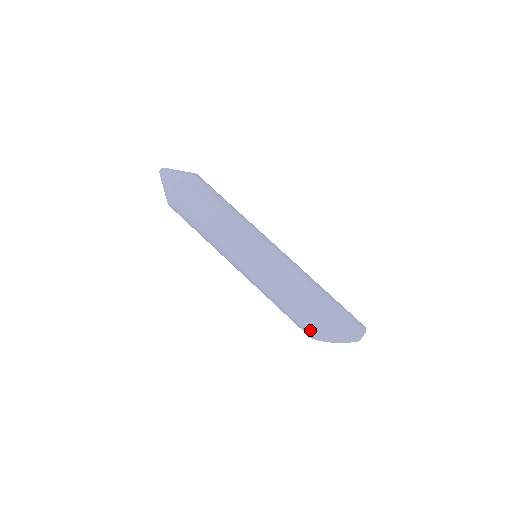
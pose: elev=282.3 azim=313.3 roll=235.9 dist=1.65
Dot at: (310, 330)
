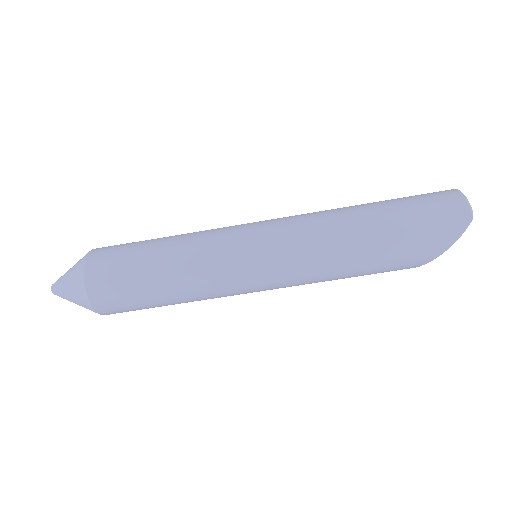
Dot at: (406, 265)
